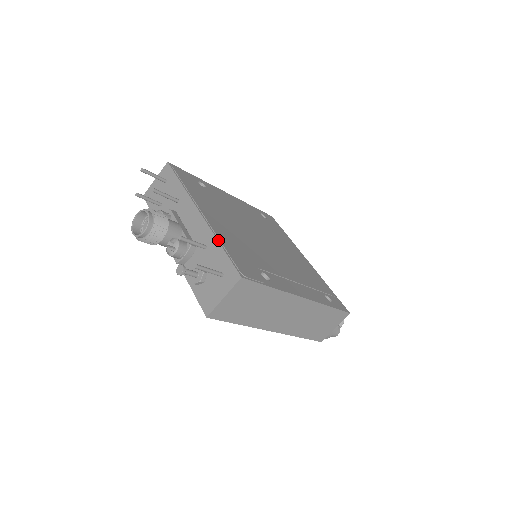
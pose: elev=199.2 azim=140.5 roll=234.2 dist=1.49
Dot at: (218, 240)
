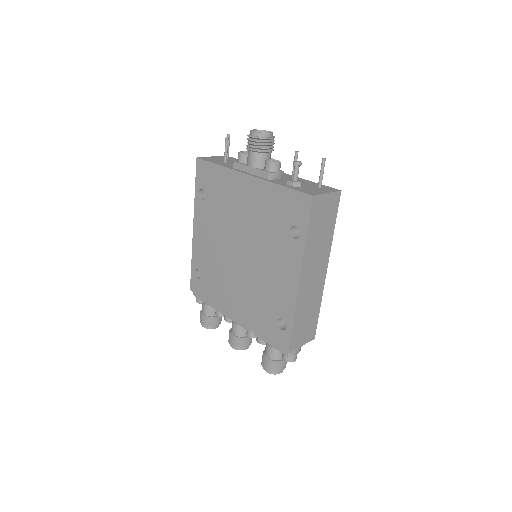
Dot at: (305, 180)
